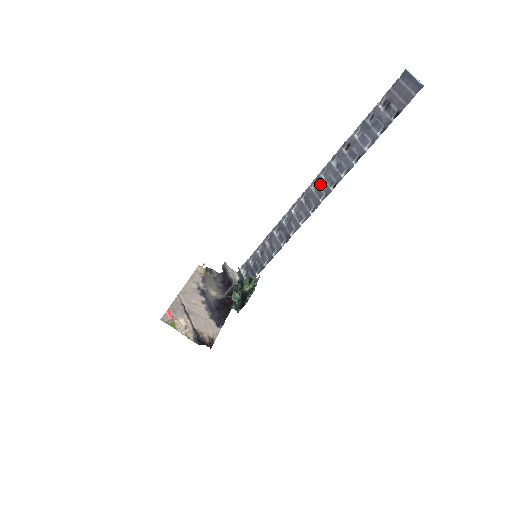
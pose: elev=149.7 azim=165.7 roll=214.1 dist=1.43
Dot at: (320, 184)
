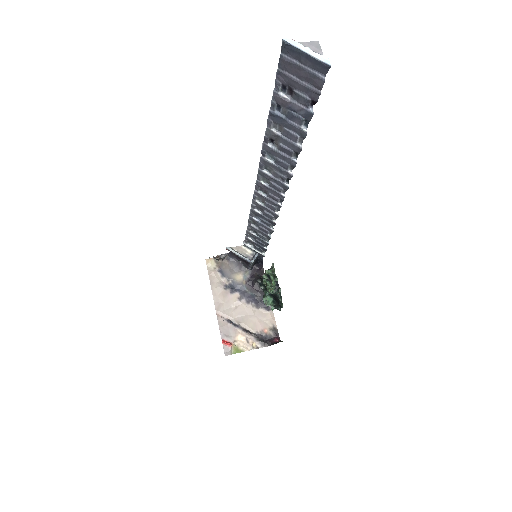
Dot at: (268, 179)
